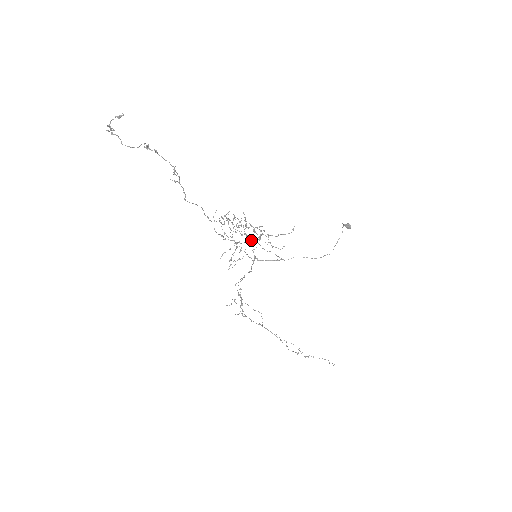
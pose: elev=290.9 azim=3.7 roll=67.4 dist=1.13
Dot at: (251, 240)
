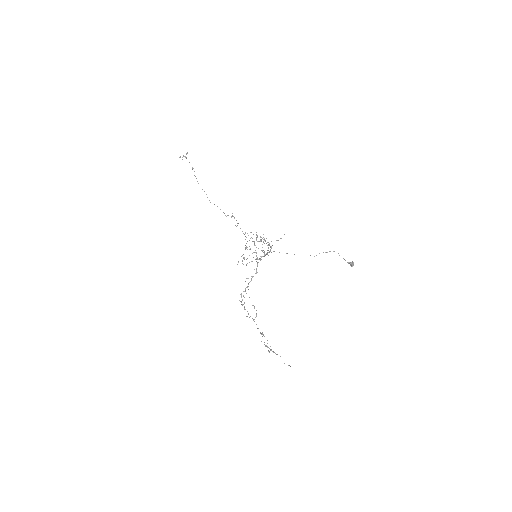
Dot at: occluded
